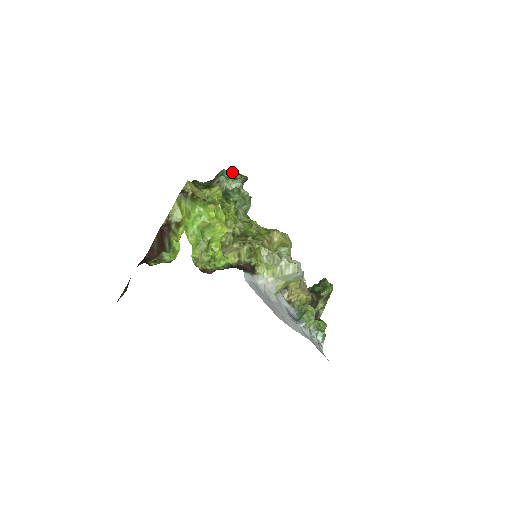
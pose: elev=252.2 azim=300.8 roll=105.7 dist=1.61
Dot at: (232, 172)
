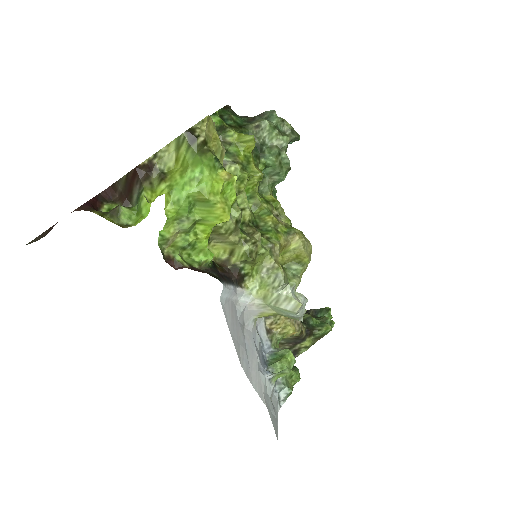
Dot at: (283, 121)
